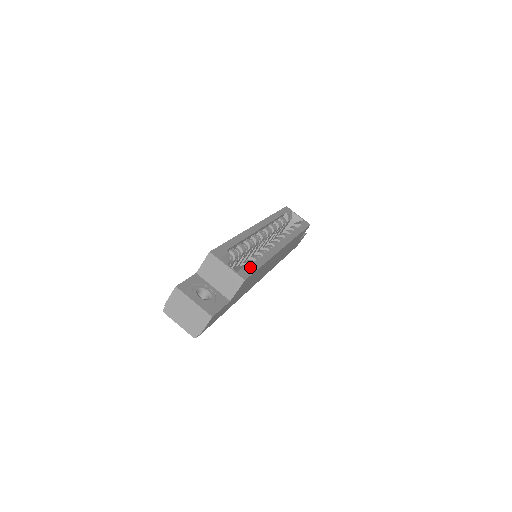
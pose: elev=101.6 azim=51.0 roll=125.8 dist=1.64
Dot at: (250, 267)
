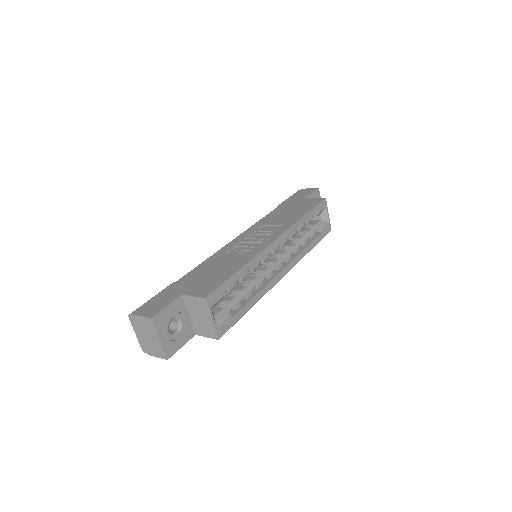
Dot at: (234, 317)
